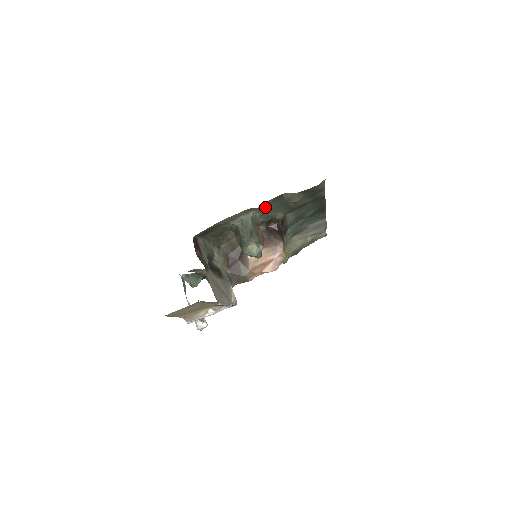
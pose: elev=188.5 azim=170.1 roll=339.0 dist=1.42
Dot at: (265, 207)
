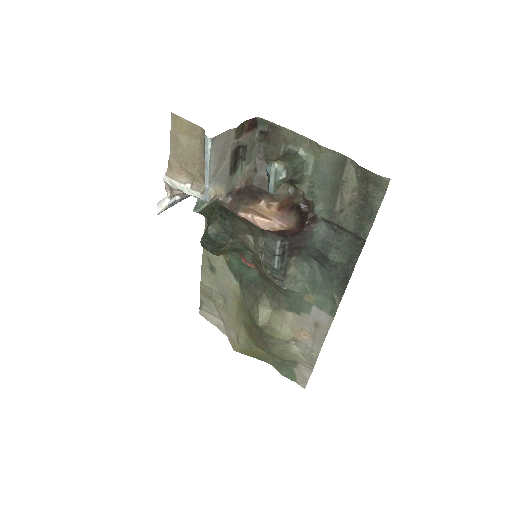
Dot at: (323, 164)
